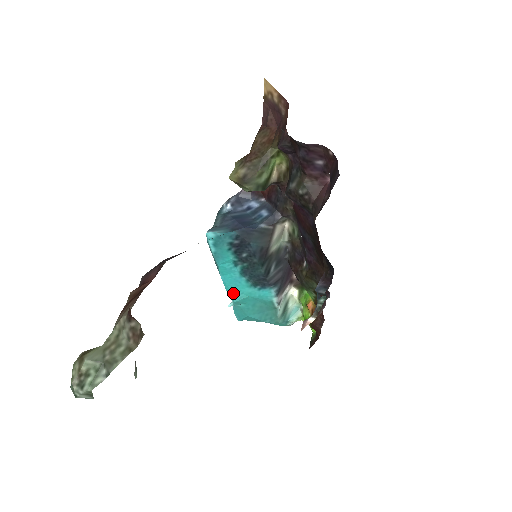
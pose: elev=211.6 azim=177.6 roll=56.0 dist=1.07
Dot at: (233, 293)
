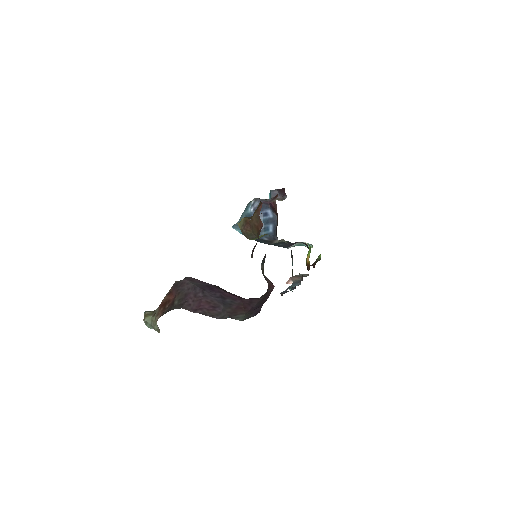
Dot at: occluded
